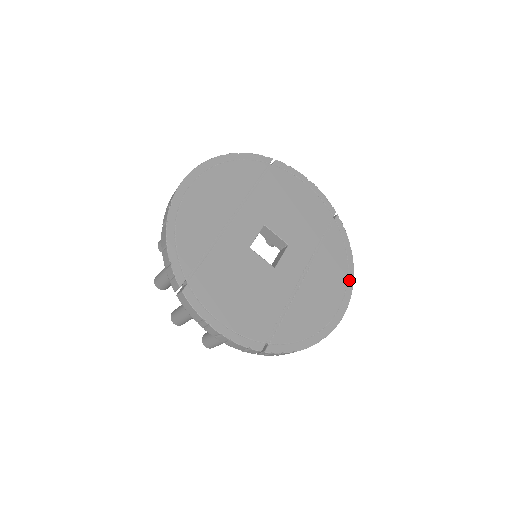
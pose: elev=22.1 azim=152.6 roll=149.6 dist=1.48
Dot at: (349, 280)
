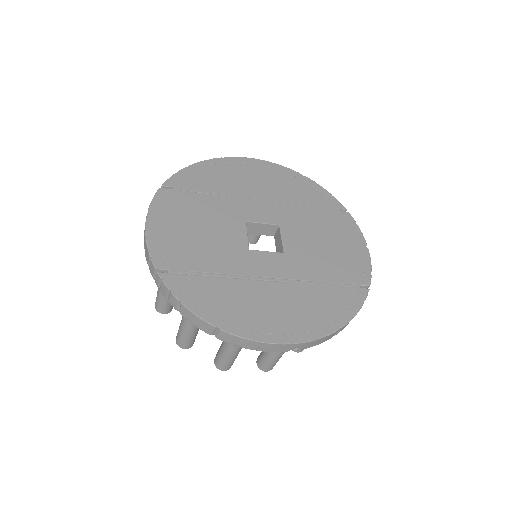
Dot at: (314, 332)
